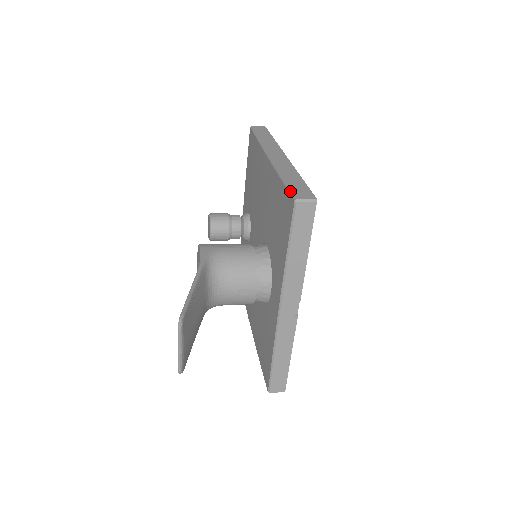
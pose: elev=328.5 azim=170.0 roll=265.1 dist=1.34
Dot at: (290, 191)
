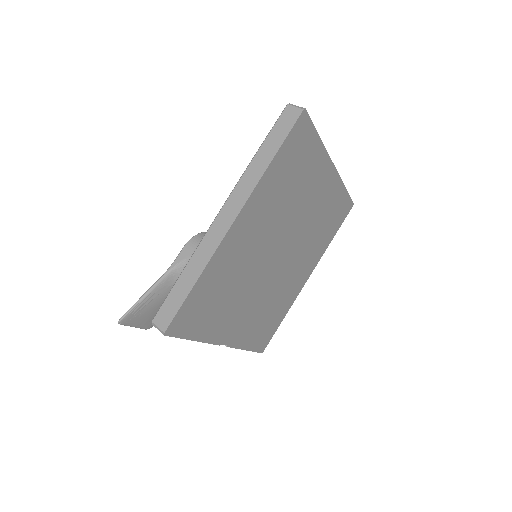
Dot at: (161, 305)
